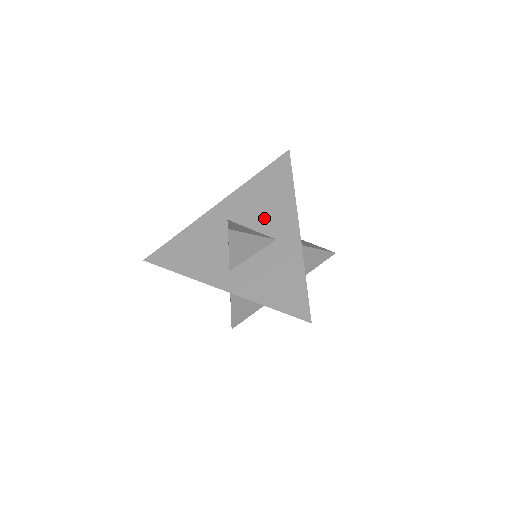
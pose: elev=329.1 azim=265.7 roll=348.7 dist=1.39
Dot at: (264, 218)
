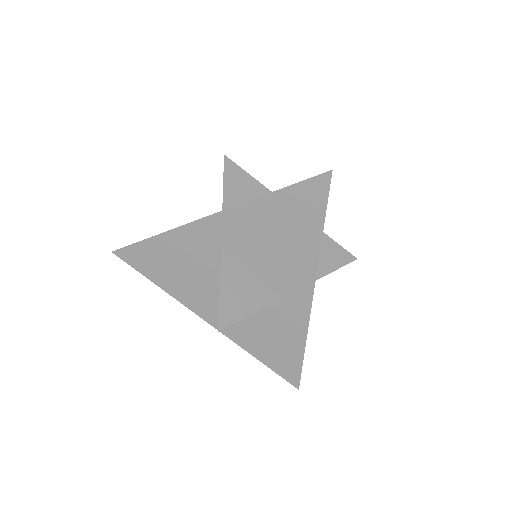
Dot at: occluded
